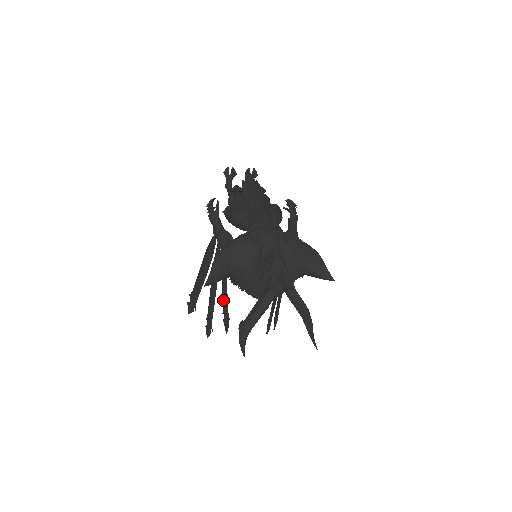
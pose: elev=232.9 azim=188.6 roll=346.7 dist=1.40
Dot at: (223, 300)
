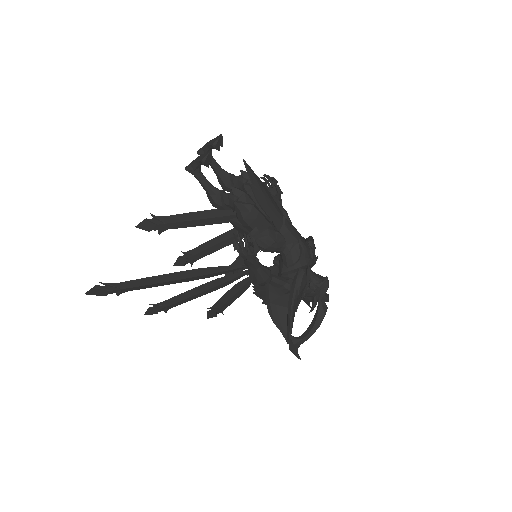
Dot at: (222, 305)
